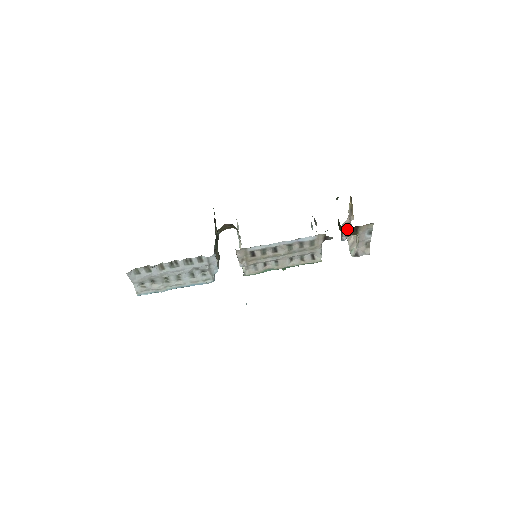
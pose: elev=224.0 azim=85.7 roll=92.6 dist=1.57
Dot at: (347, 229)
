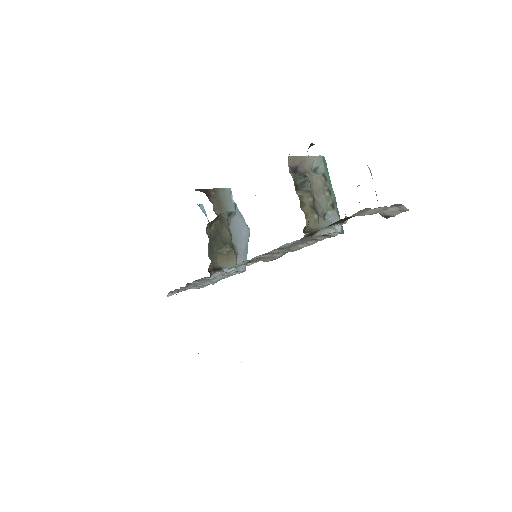
Dot at: occluded
